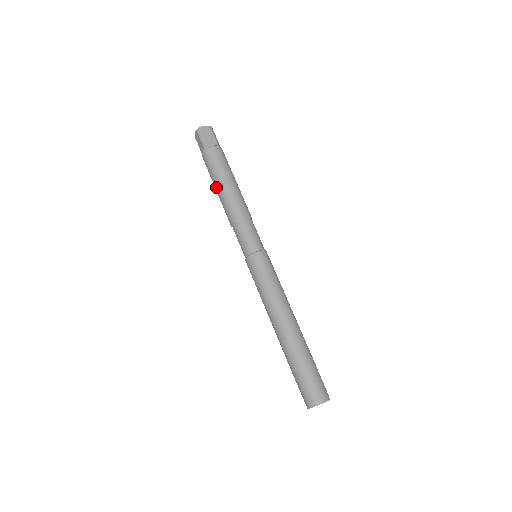
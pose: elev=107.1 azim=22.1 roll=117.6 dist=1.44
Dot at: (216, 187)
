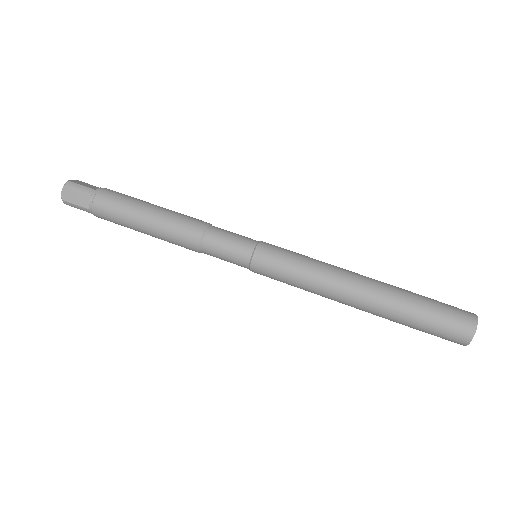
Dot at: occluded
